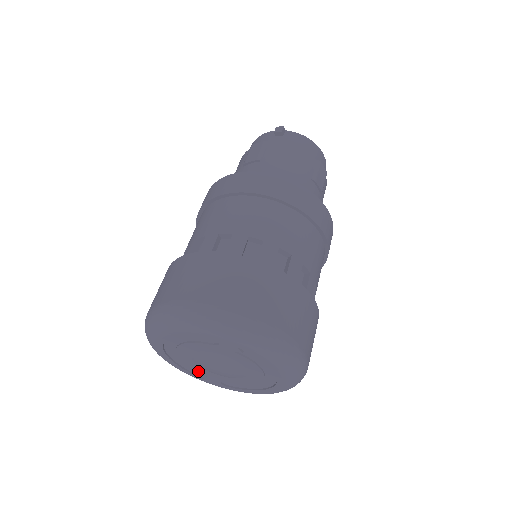
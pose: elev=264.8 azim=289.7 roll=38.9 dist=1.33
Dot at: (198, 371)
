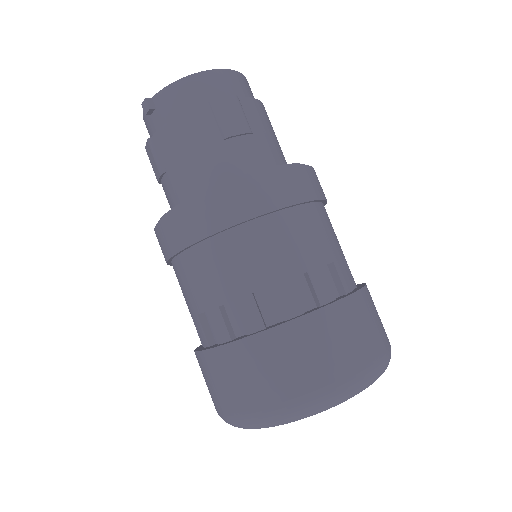
Dot at: occluded
